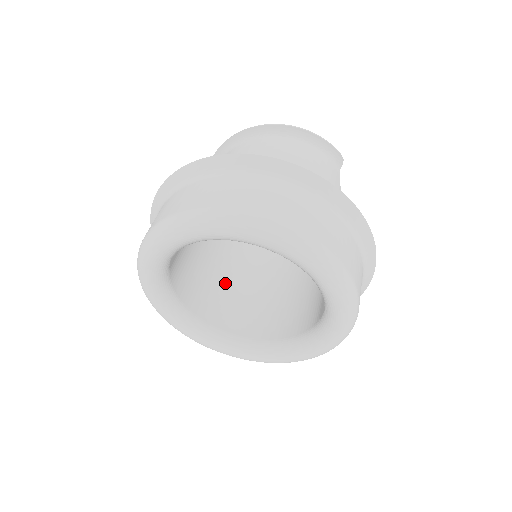
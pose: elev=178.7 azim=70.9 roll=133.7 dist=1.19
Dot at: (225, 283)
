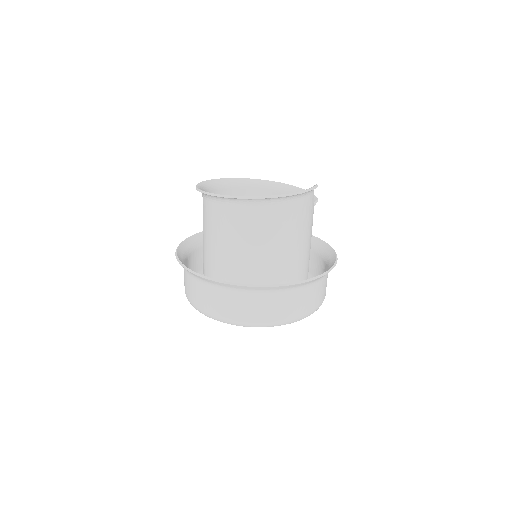
Dot at: occluded
